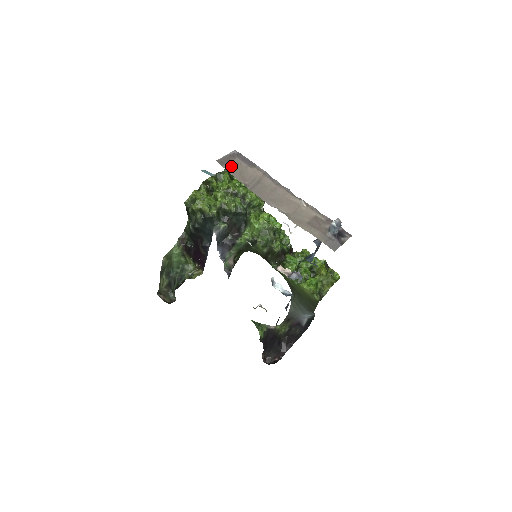
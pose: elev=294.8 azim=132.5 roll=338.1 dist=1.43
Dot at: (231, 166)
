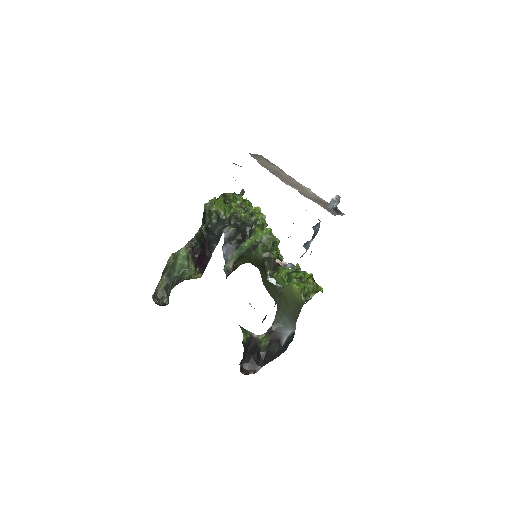
Dot at: (258, 159)
